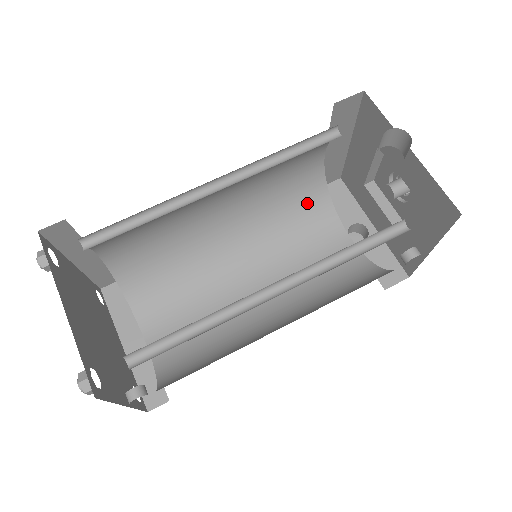
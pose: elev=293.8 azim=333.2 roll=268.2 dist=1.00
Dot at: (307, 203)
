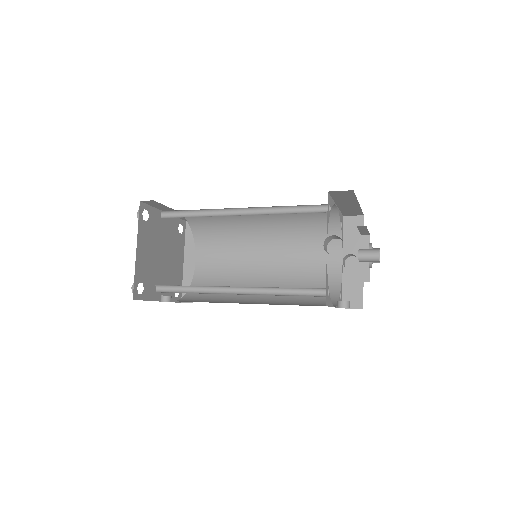
Dot at: (322, 227)
